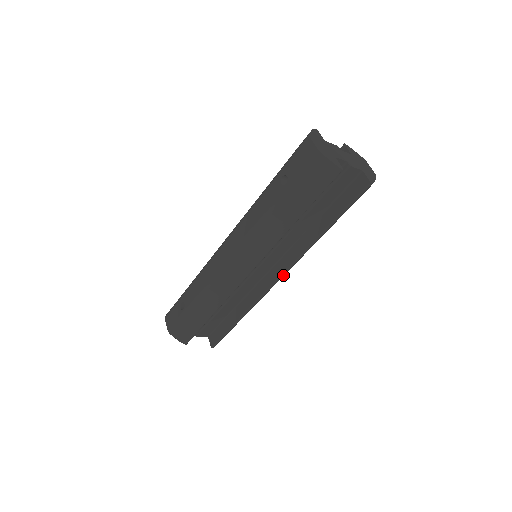
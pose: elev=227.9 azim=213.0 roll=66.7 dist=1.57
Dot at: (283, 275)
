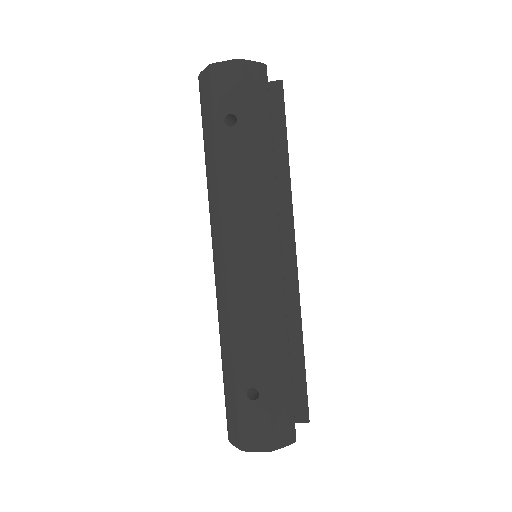
Dot at: (295, 243)
